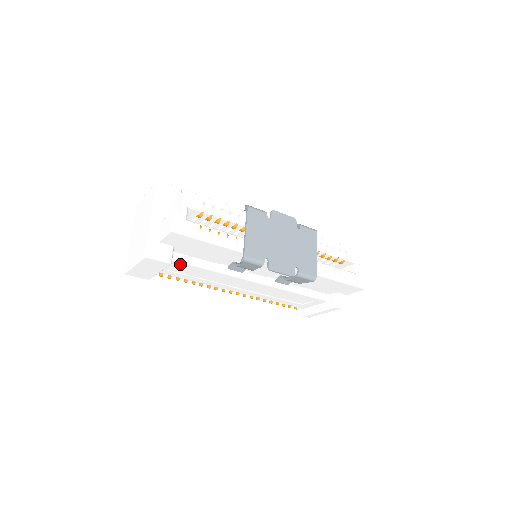
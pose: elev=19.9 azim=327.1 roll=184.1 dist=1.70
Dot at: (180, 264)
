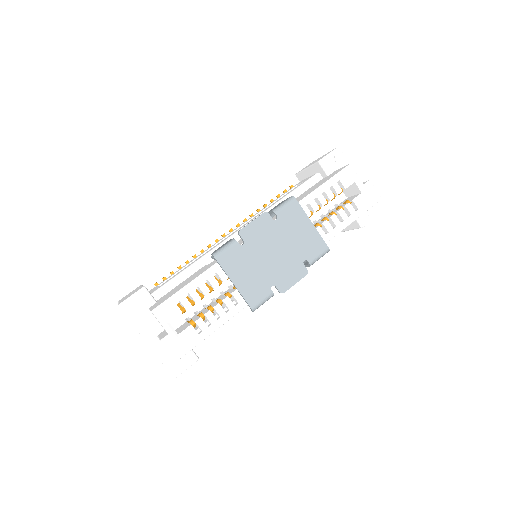
Dot at: occluded
